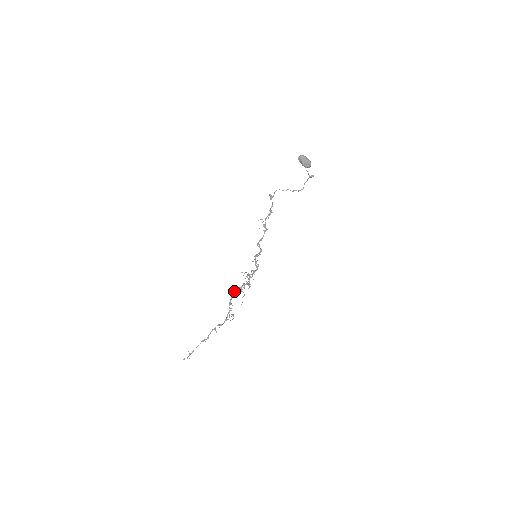
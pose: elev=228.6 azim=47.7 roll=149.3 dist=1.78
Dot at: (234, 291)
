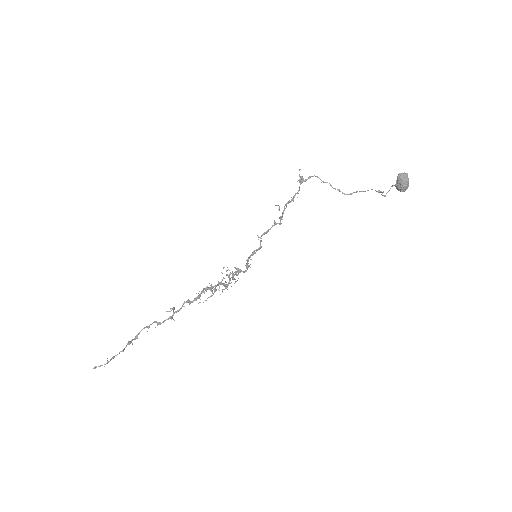
Dot at: (203, 289)
